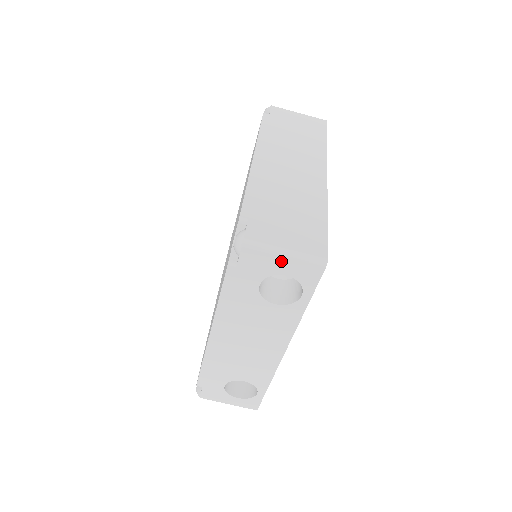
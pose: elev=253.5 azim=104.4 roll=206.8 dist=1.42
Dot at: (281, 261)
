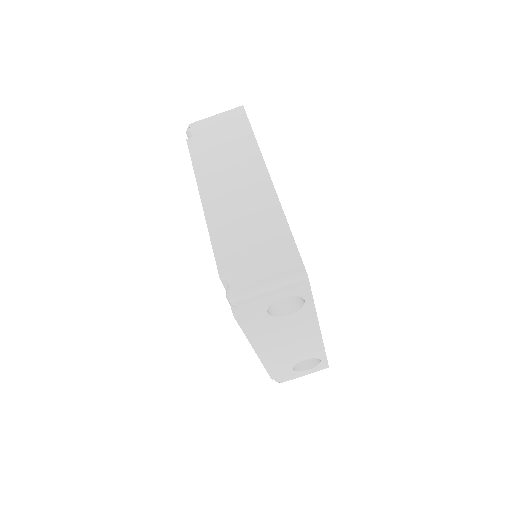
Dot at: (271, 294)
